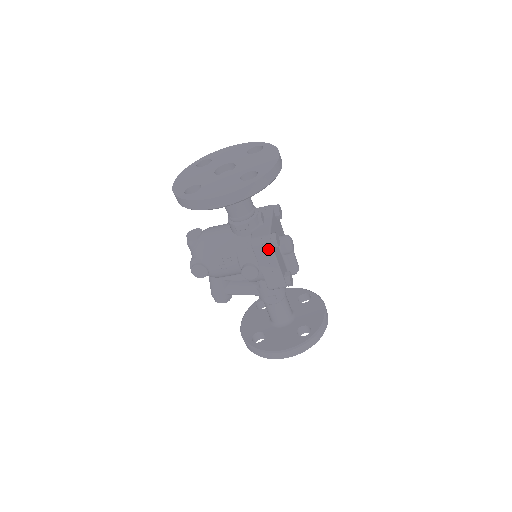
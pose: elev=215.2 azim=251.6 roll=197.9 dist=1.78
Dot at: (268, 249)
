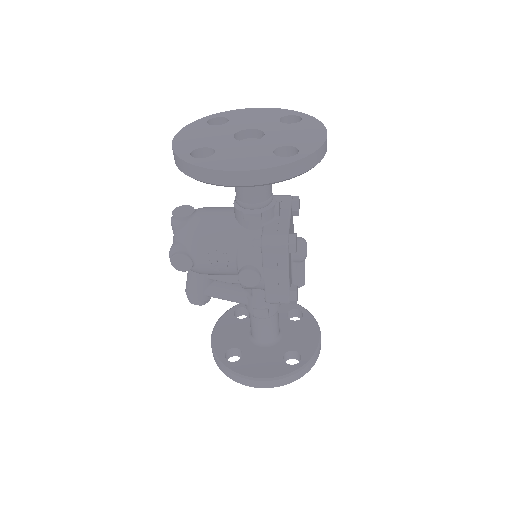
Dot at: (282, 253)
